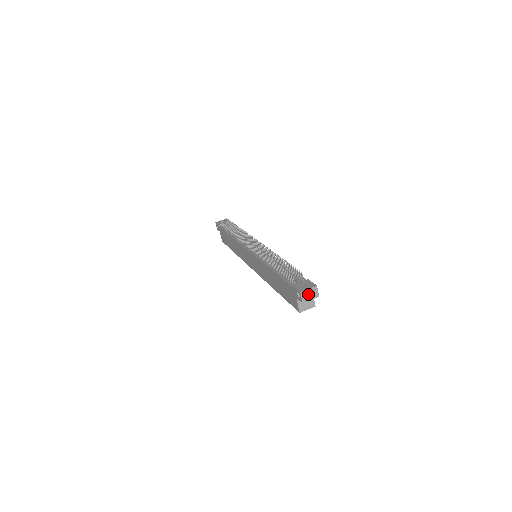
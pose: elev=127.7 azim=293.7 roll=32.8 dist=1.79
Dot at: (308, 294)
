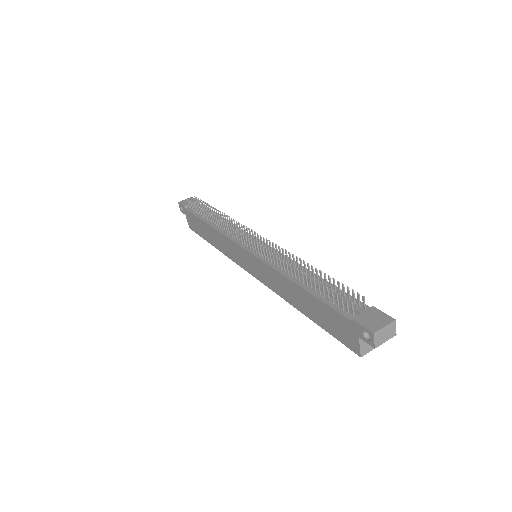
Dot at: (383, 334)
